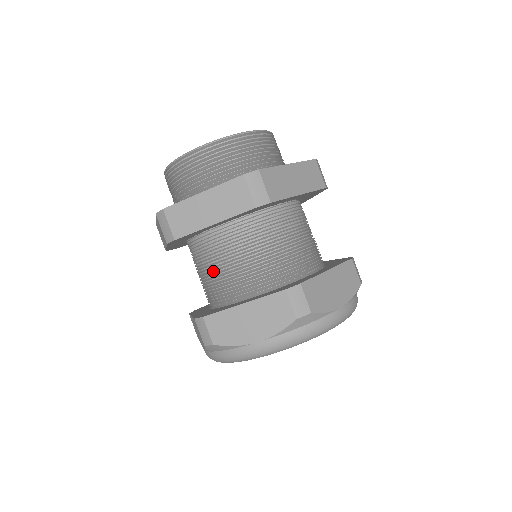
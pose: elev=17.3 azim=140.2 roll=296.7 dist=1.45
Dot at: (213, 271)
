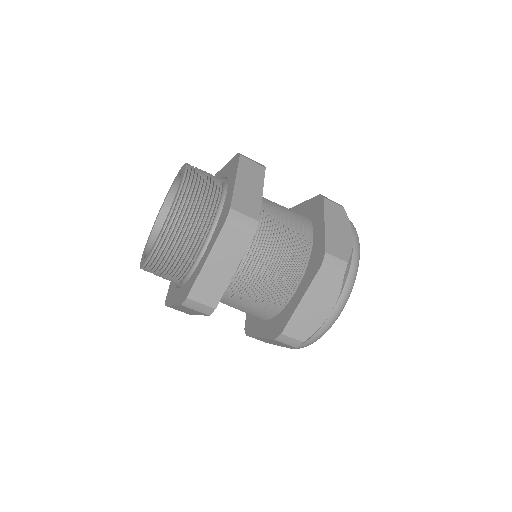
Dot at: (252, 298)
